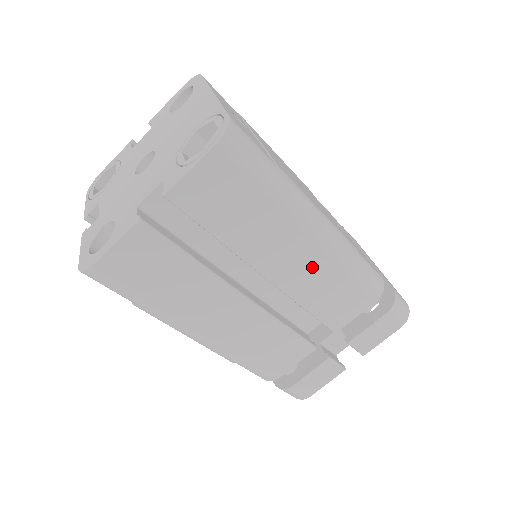
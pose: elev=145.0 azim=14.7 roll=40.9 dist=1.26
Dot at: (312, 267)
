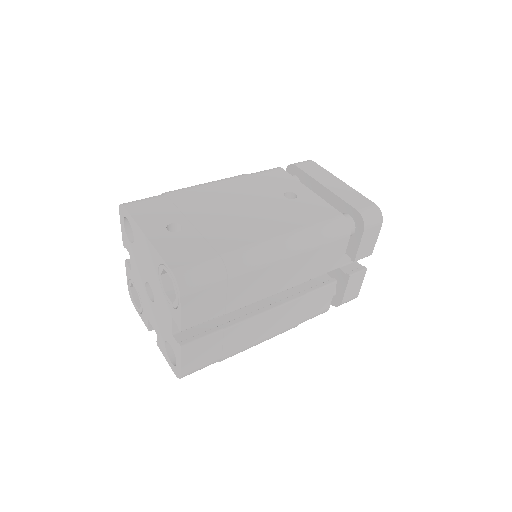
Dot at: (292, 268)
